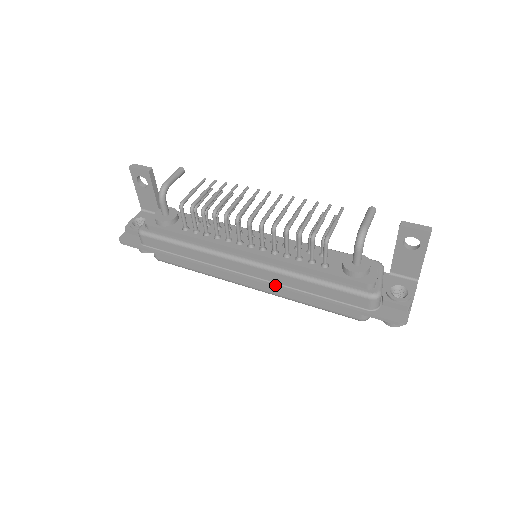
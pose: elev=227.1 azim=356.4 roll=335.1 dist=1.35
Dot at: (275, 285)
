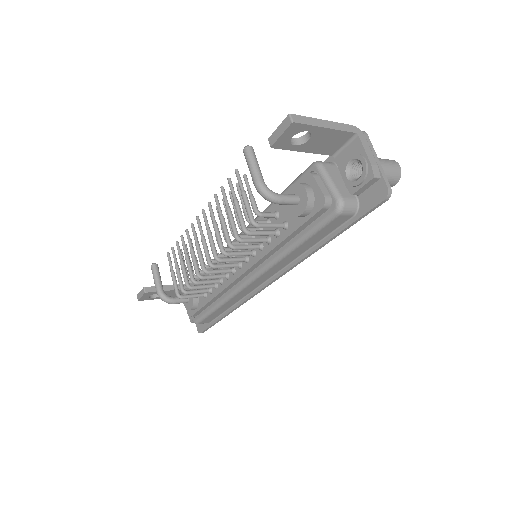
Dot at: (286, 269)
